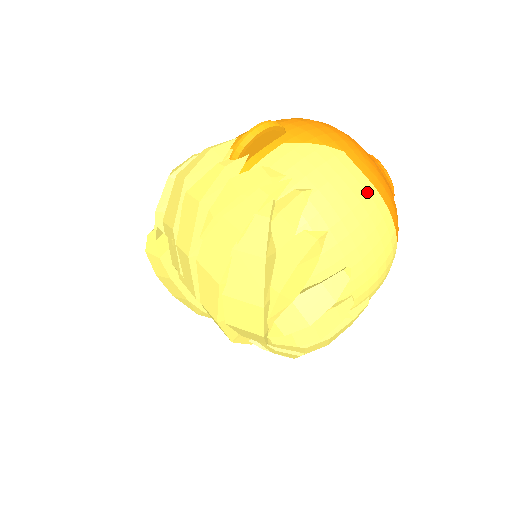
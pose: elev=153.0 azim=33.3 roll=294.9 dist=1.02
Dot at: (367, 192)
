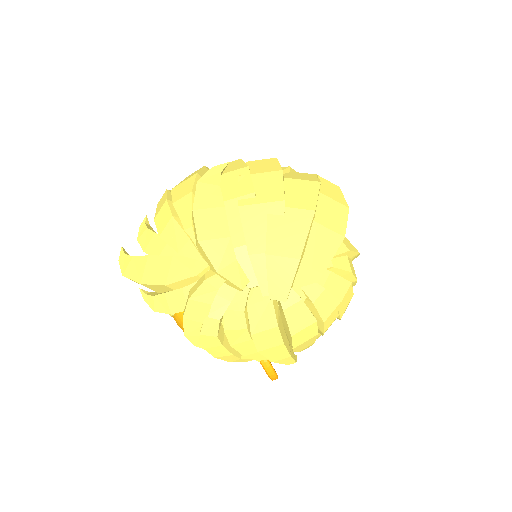
Dot at: occluded
